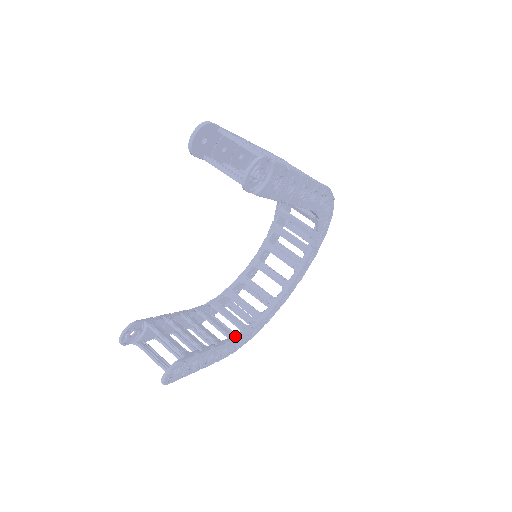
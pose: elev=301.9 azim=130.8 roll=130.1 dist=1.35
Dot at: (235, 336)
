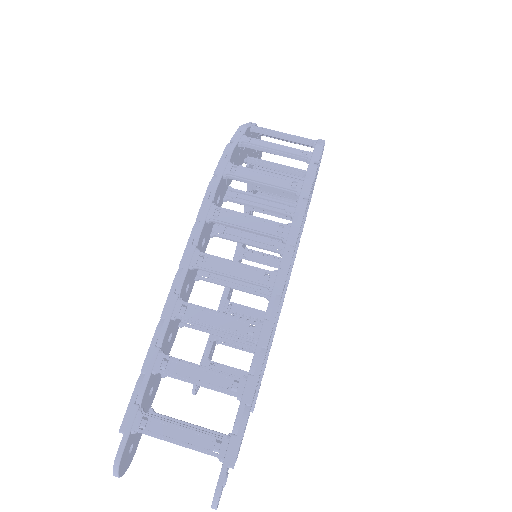
Dot at: occluded
